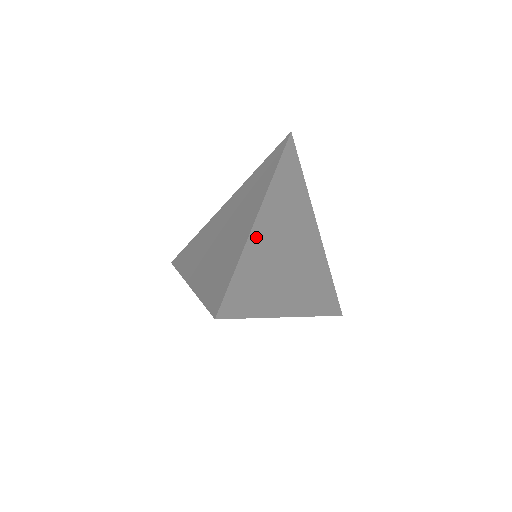
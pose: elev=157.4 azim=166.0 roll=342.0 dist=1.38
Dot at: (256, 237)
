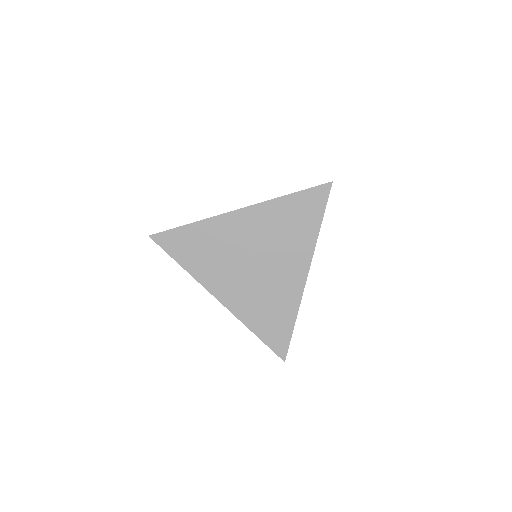
Dot at: (224, 222)
